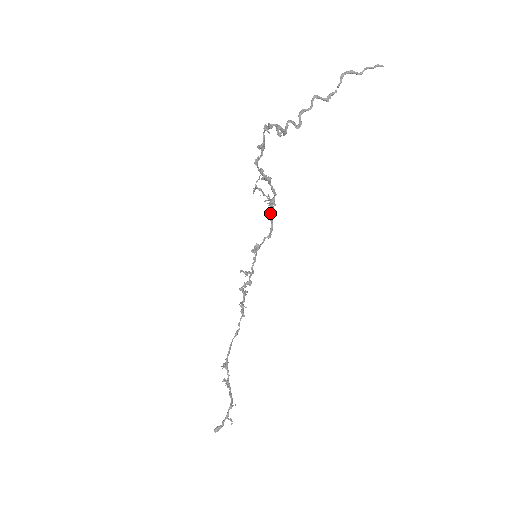
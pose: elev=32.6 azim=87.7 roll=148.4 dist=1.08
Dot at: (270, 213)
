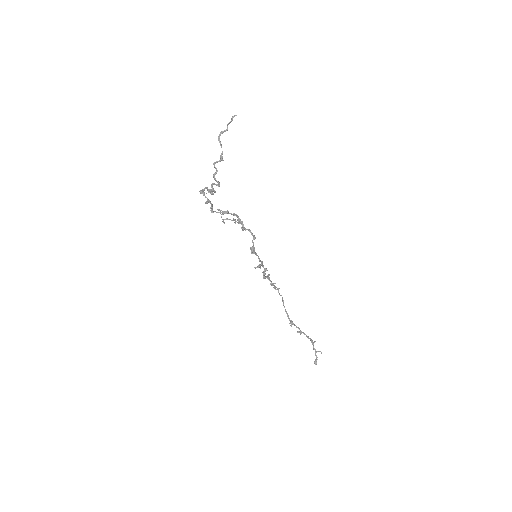
Dot at: (243, 227)
